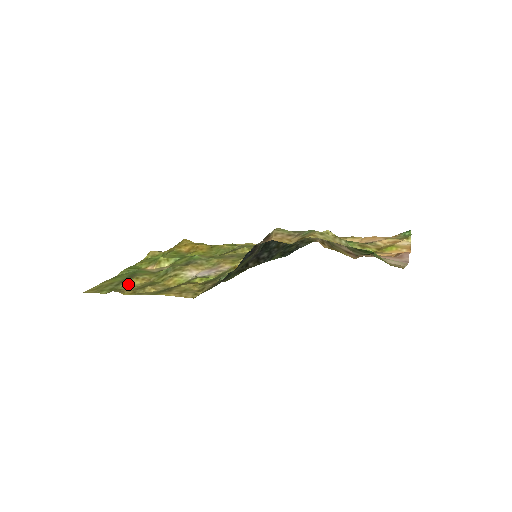
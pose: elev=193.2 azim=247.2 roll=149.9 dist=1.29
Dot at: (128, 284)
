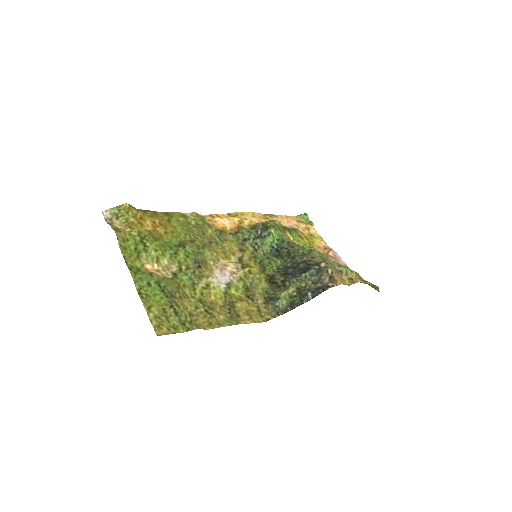
Dot at: (185, 310)
